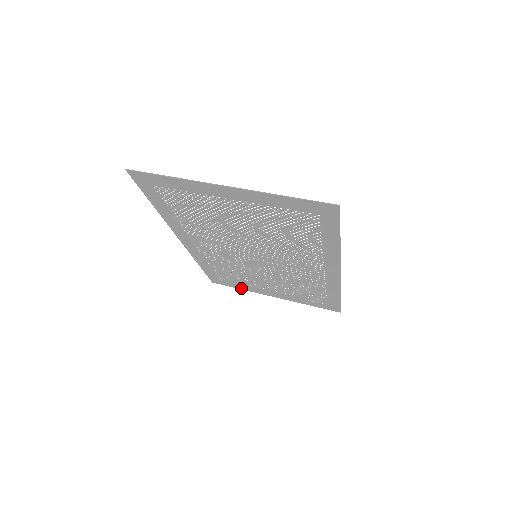
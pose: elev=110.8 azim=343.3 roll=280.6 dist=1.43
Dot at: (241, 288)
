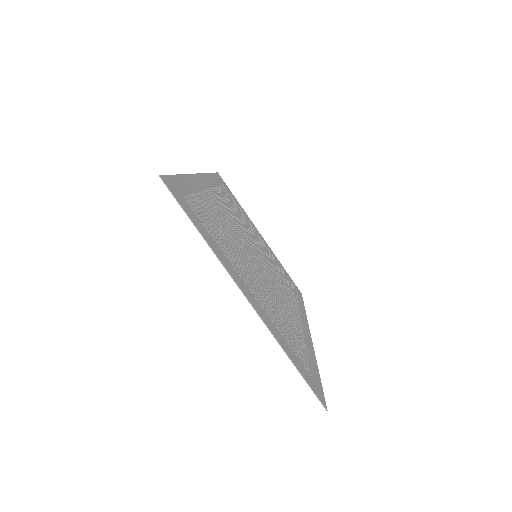
Dot at: occluded
